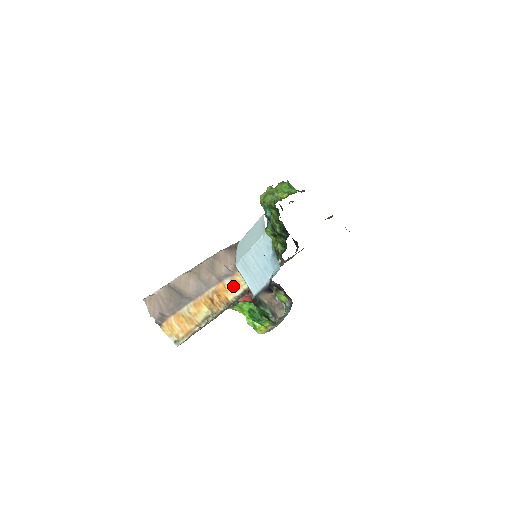
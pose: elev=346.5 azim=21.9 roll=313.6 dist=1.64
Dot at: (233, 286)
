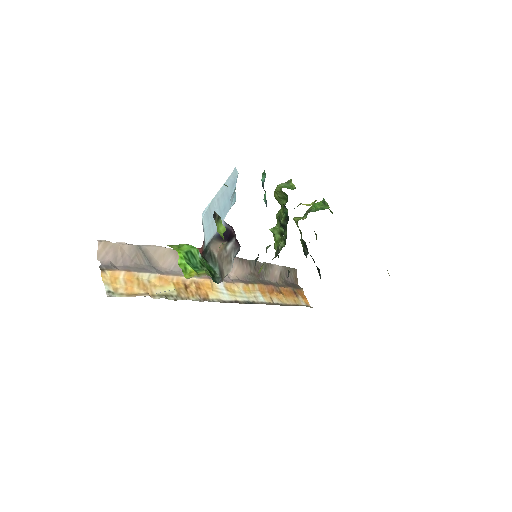
Dot at: (224, 290)
